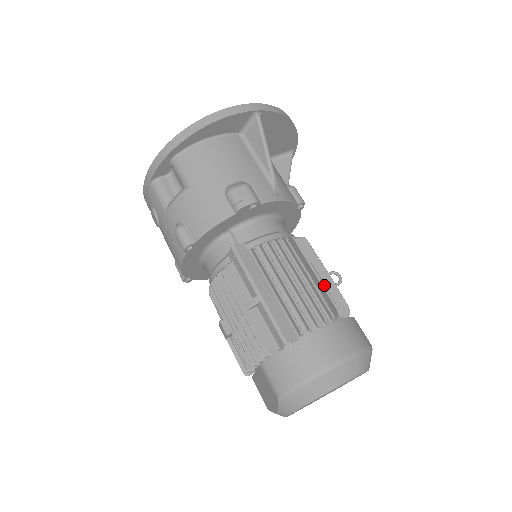
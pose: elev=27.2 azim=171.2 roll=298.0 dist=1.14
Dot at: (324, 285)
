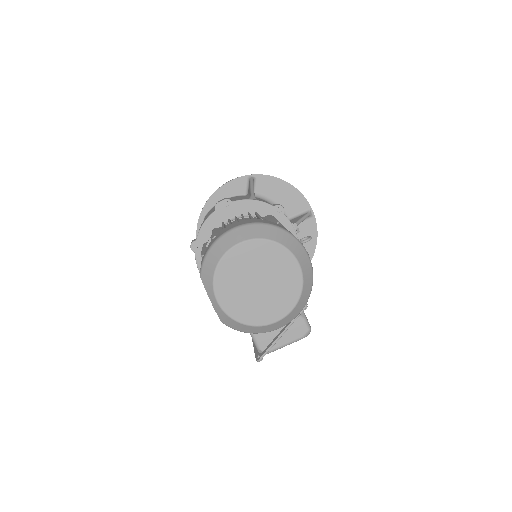
Dot at: (259, 215)
